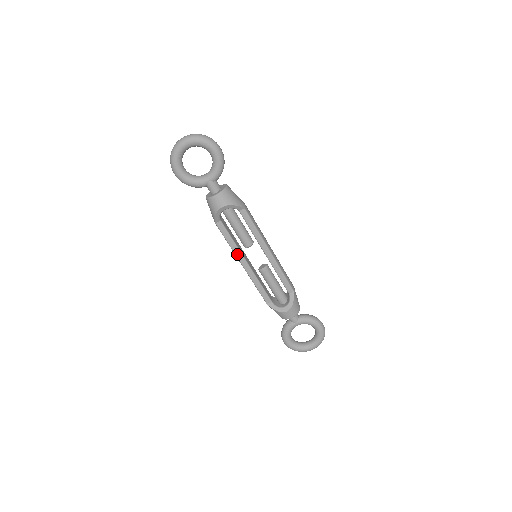
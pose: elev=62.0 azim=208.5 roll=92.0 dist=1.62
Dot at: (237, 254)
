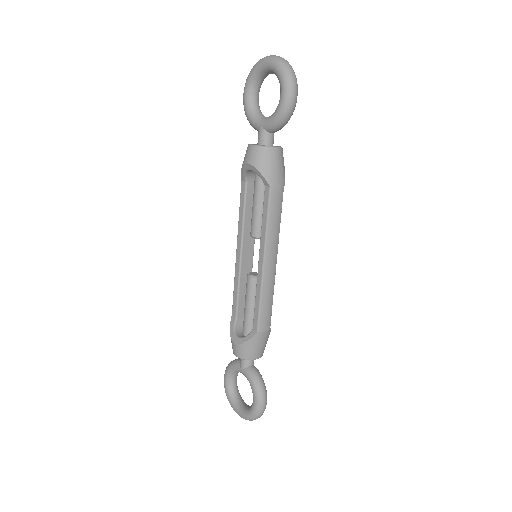
Dot at: (239, 234)
